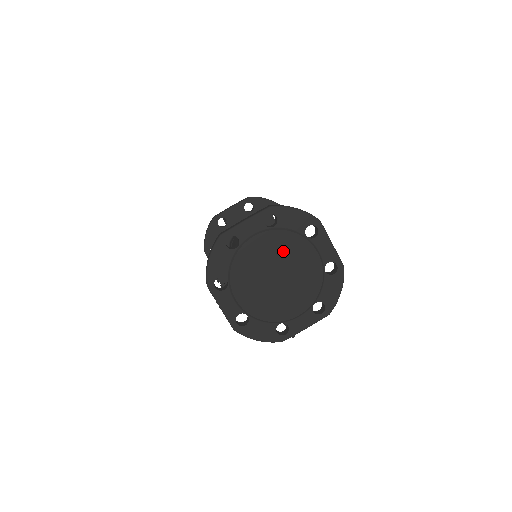
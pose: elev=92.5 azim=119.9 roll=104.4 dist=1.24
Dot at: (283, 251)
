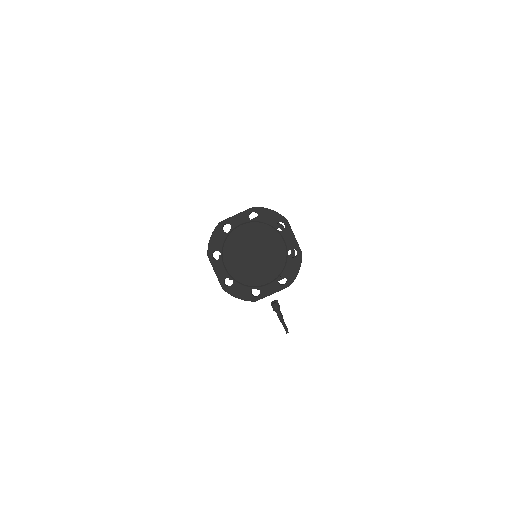
Dot at: (260, 237)
